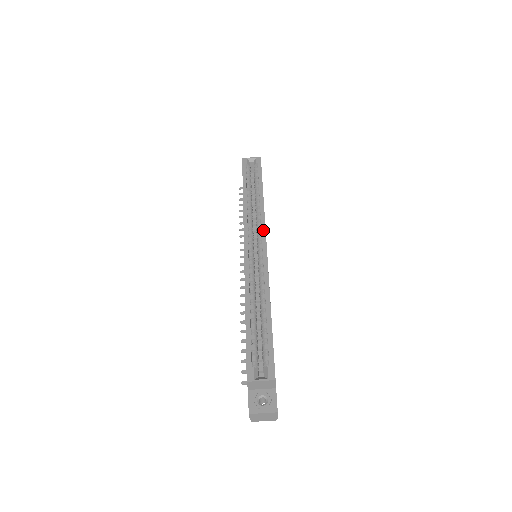
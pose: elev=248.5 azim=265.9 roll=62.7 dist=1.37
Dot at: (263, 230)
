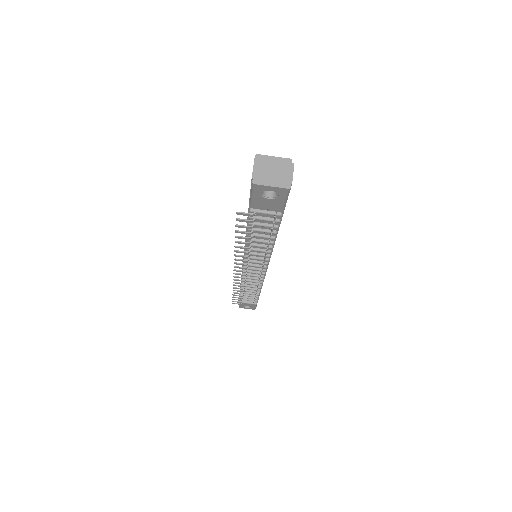
Dot at: occluded
